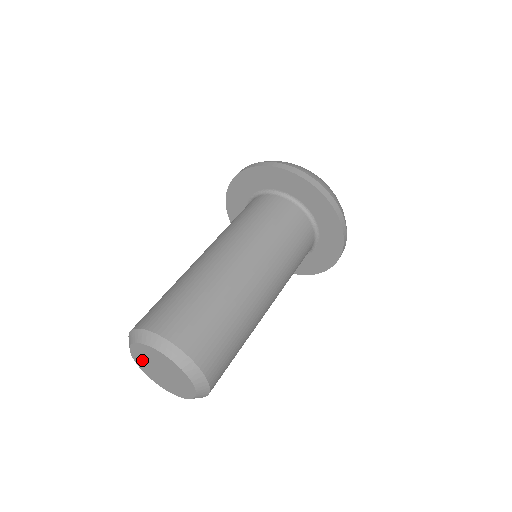
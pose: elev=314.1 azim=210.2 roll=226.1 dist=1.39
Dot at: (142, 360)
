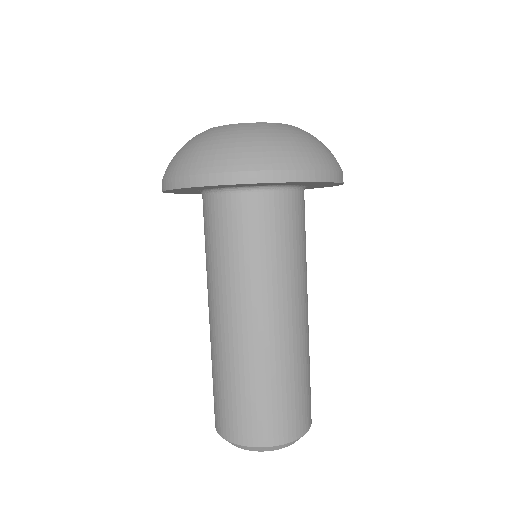
Dot at: occluded
